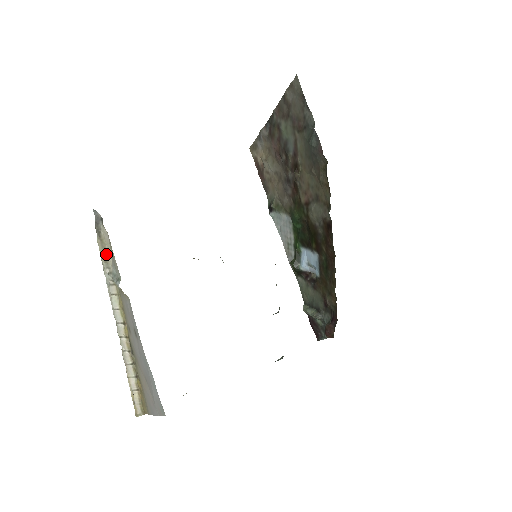
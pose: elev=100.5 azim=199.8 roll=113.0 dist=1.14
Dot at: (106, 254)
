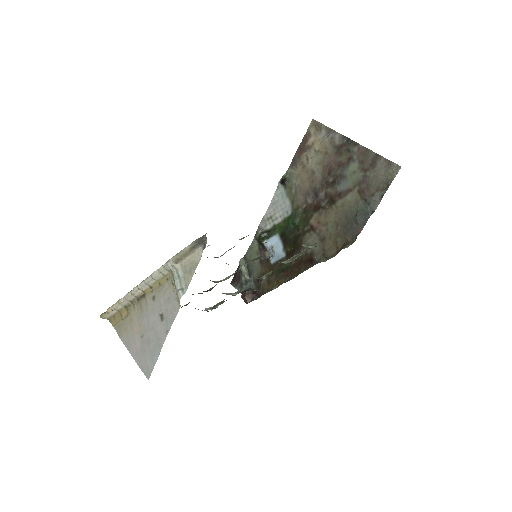
Dot at: (184, 257)
